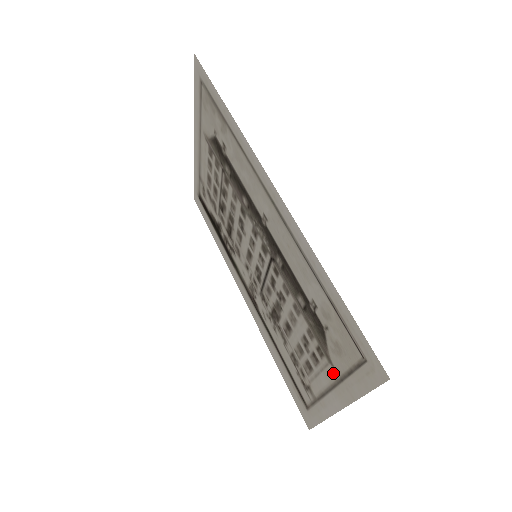
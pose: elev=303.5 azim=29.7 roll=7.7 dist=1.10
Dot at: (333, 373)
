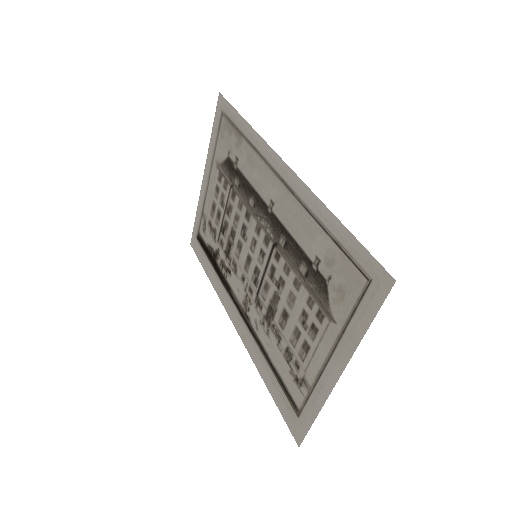
Dot at: (334, 331)
